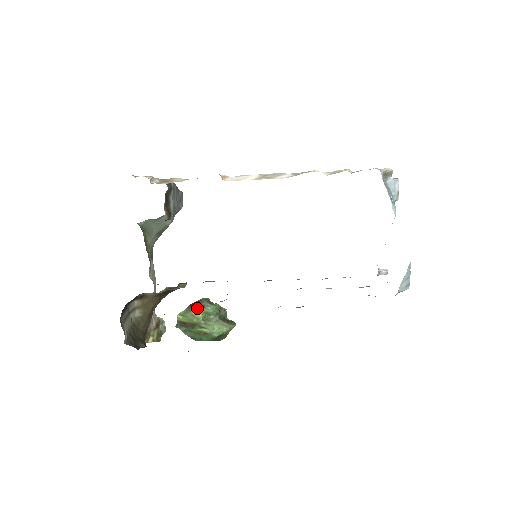
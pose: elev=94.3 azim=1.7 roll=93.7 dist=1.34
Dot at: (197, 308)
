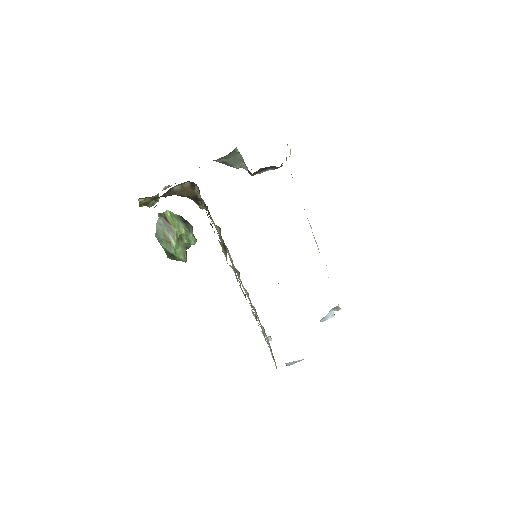
Dot at: (186, 226)
